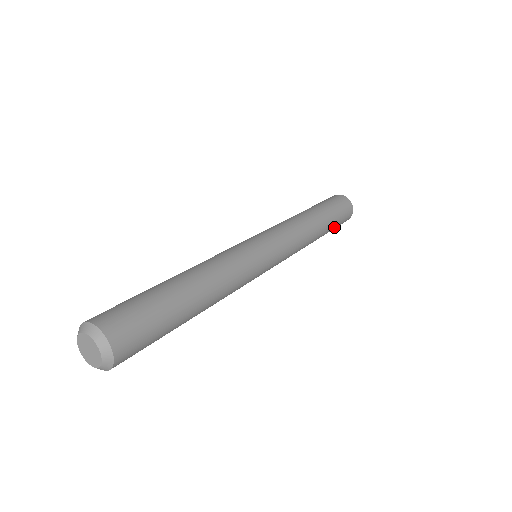
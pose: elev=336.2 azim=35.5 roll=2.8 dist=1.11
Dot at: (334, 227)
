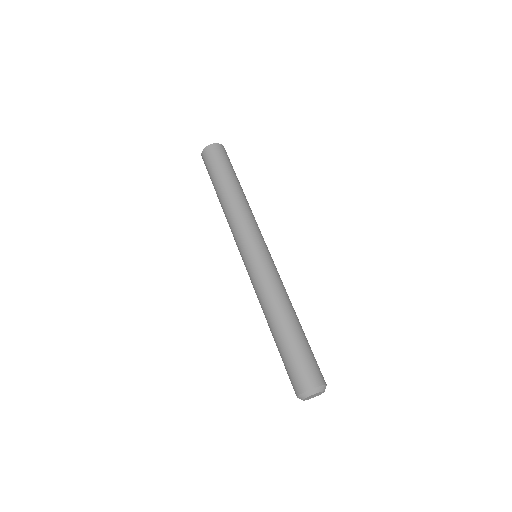
Dot at: occluded
